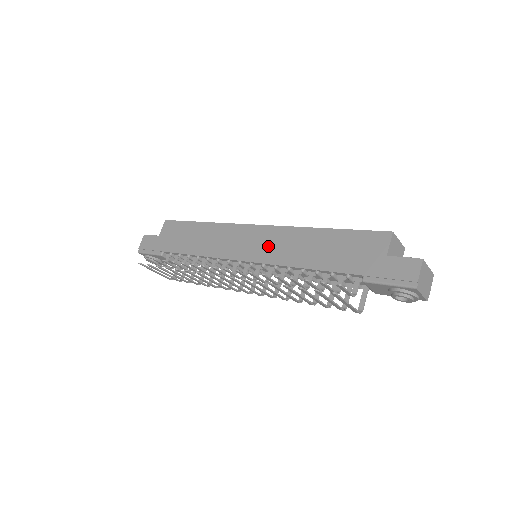
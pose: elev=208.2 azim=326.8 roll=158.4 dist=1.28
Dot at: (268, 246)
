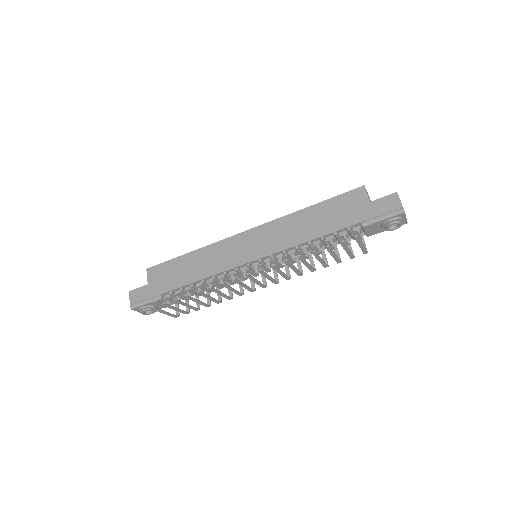
Dot at: (268, 240)
